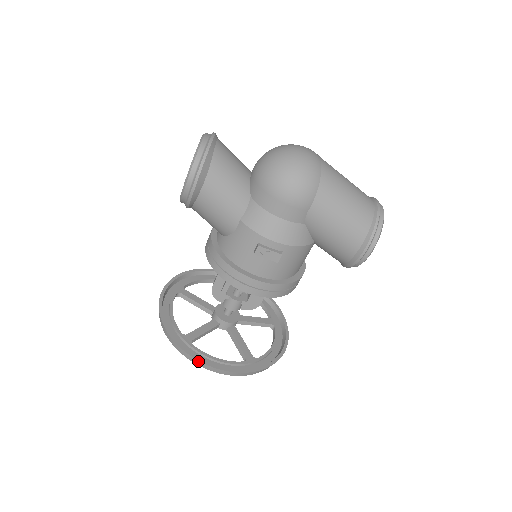
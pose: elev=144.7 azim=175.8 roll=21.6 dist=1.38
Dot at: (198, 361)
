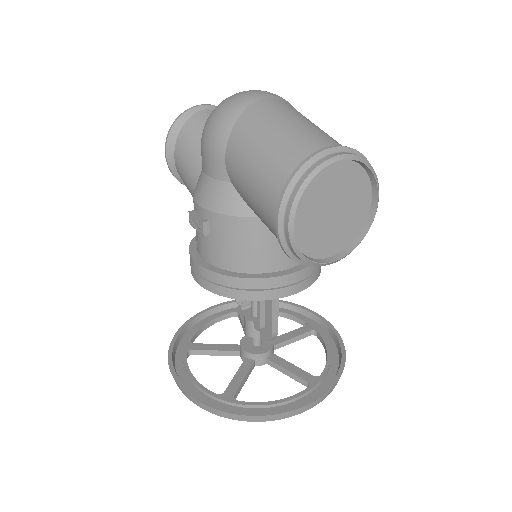
Dot at: (169, 366)
